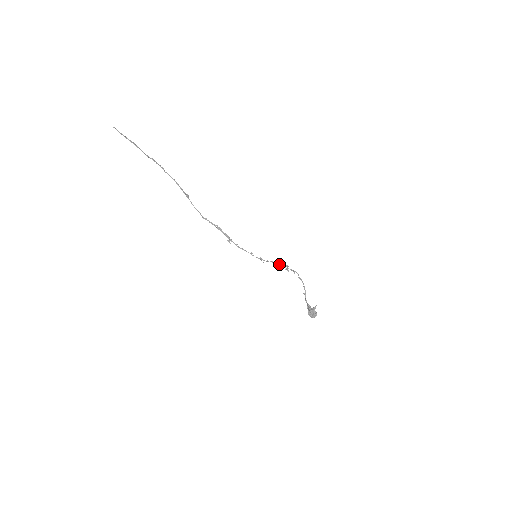
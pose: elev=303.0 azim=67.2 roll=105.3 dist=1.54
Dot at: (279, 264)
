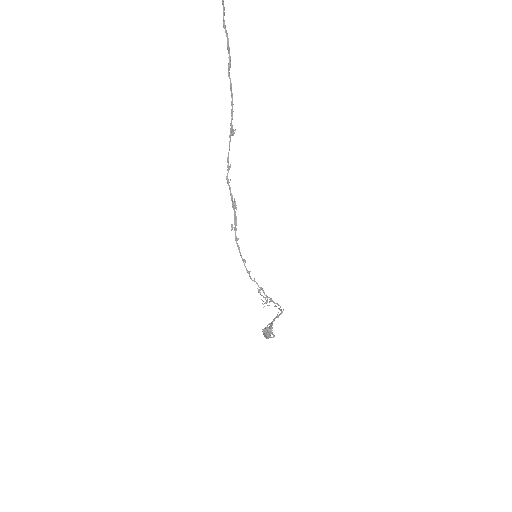
Dot at: (264, 292)
